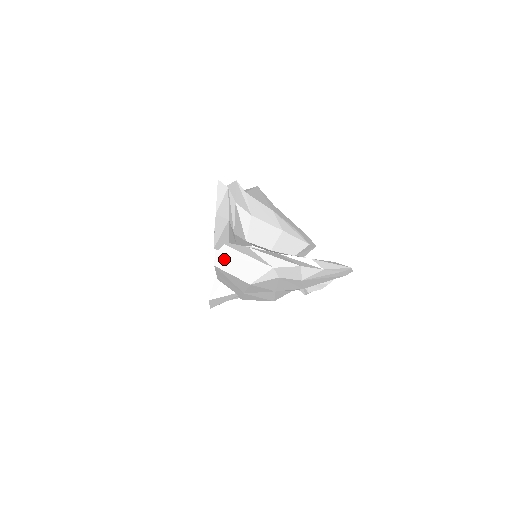
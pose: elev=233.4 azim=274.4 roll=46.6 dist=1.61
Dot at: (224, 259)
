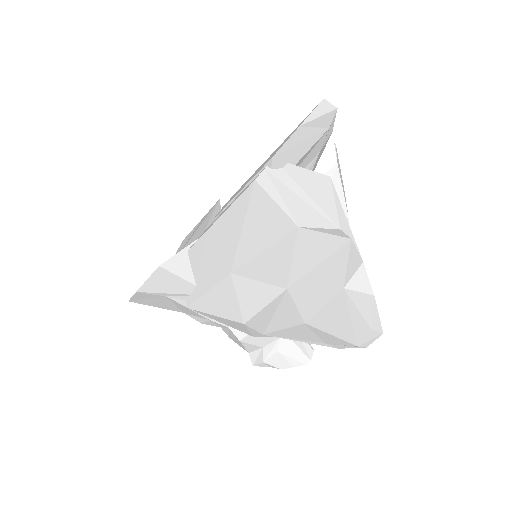
Dot at: (274, 181)
